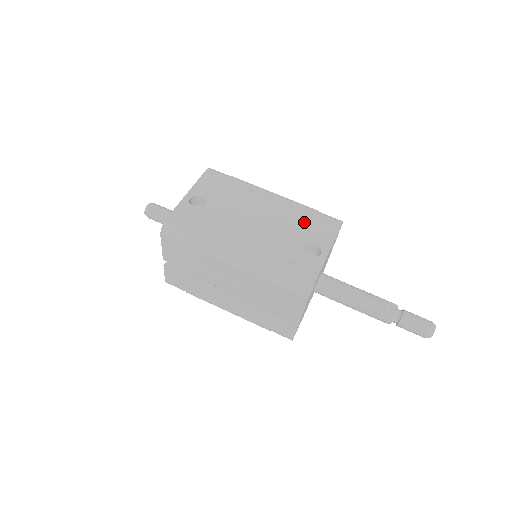
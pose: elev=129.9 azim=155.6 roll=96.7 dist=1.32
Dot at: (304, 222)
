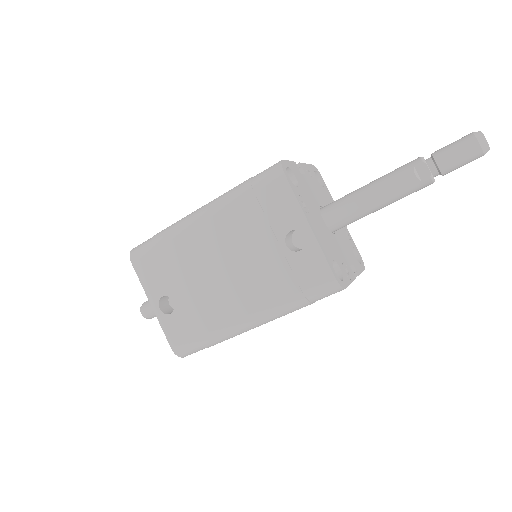
Dot at: (254, 218)
